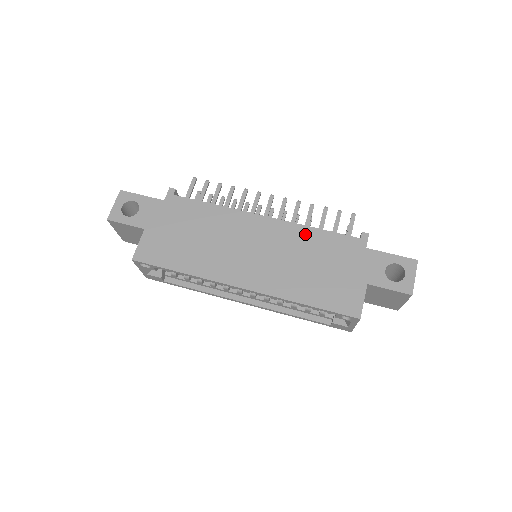
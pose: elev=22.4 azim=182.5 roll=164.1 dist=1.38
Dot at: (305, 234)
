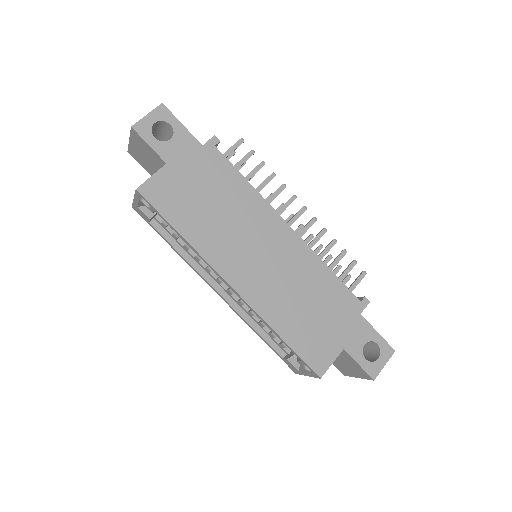
Dot at: (317, 268)
